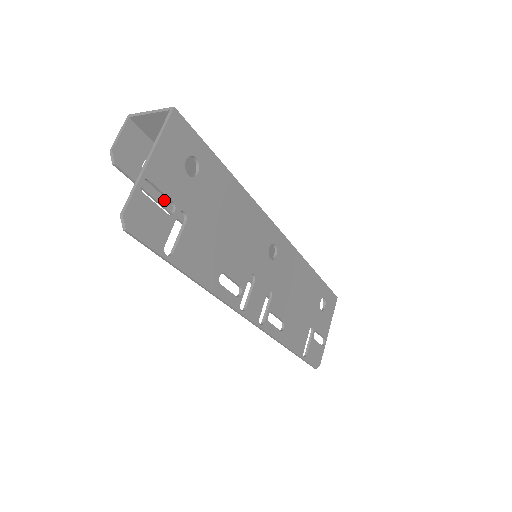
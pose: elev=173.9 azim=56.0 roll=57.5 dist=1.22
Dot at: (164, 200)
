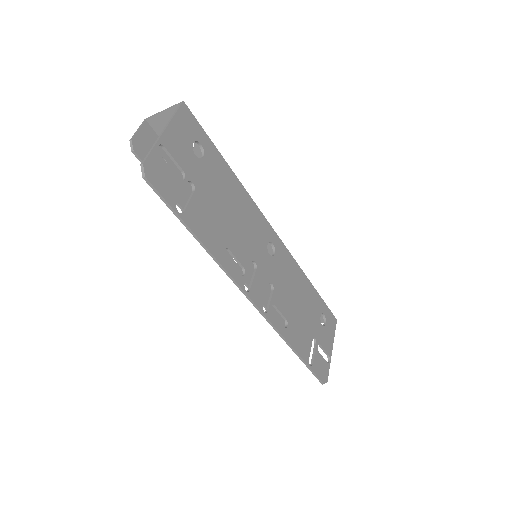
Dot at: occluded
